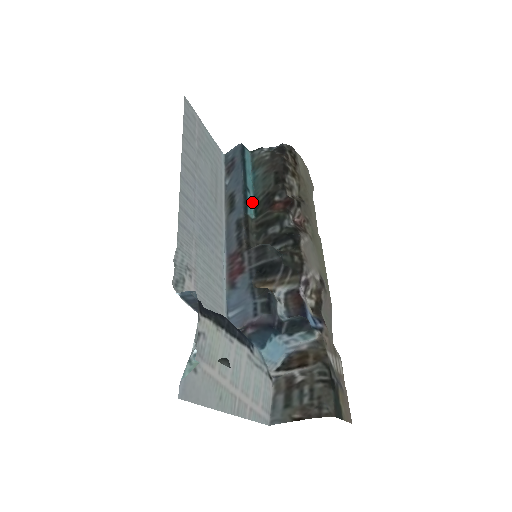
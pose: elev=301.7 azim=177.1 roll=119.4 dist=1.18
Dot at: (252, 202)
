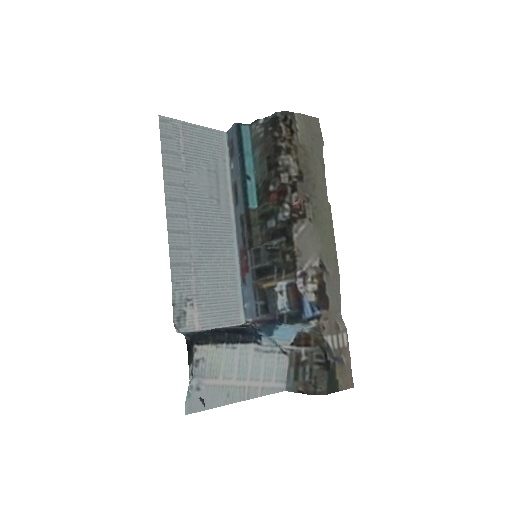
Dot at: (254, 189)
